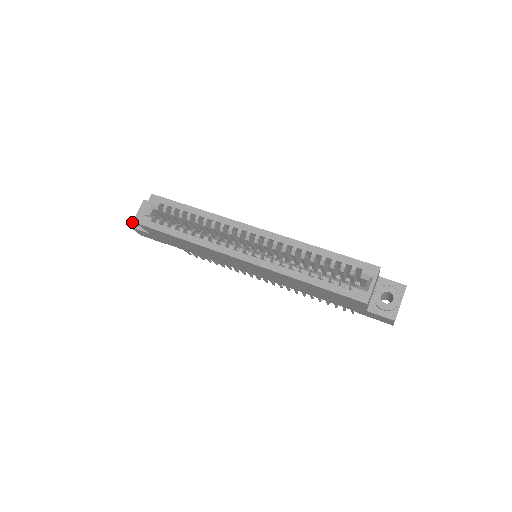
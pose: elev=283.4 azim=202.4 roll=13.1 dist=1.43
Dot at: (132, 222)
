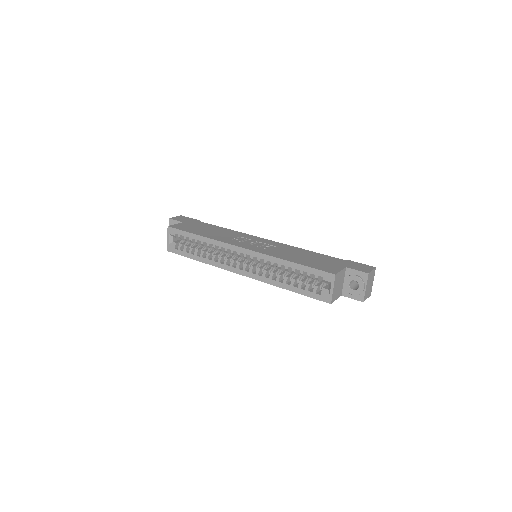
Dot at: occluded
